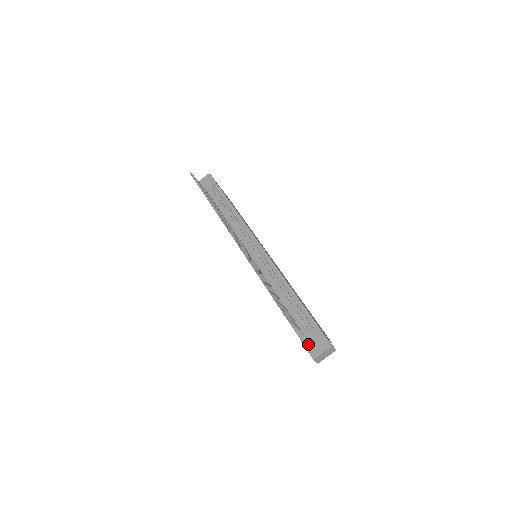
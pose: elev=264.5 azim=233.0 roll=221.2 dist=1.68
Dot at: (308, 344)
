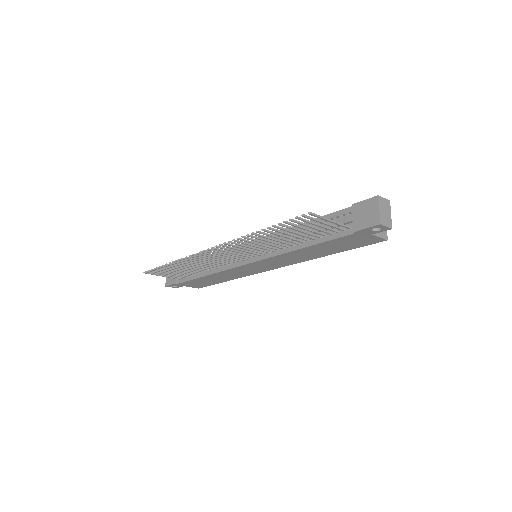
Dot at: (361, 224)
